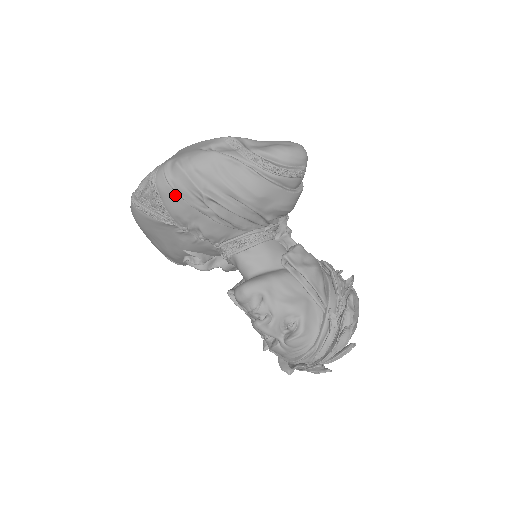
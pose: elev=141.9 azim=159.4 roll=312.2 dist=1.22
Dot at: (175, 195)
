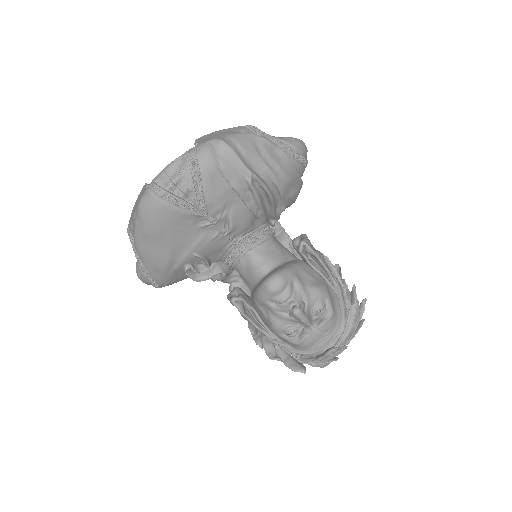
Dot at: (219, 176)
